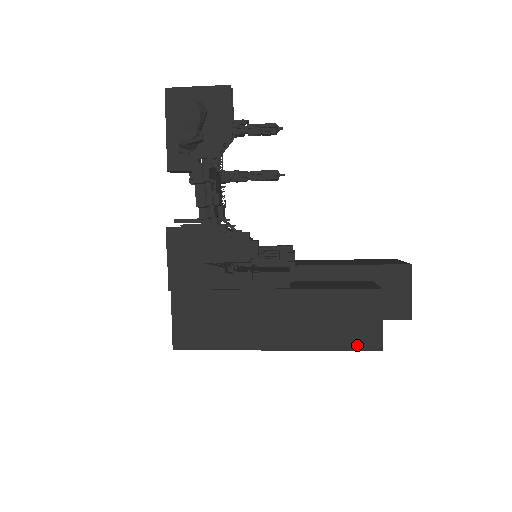
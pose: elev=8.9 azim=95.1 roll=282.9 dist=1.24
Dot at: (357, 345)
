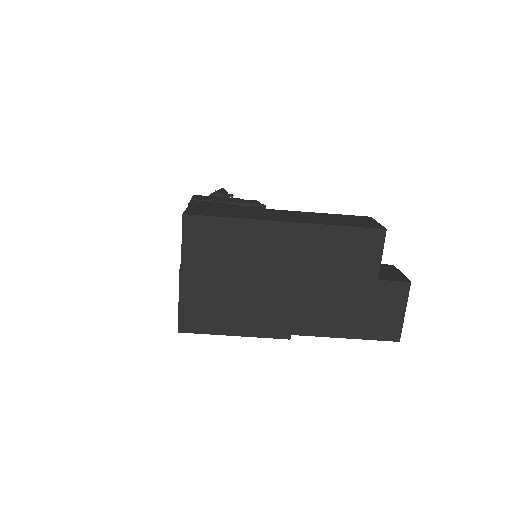
Dot at: (362, 226)
